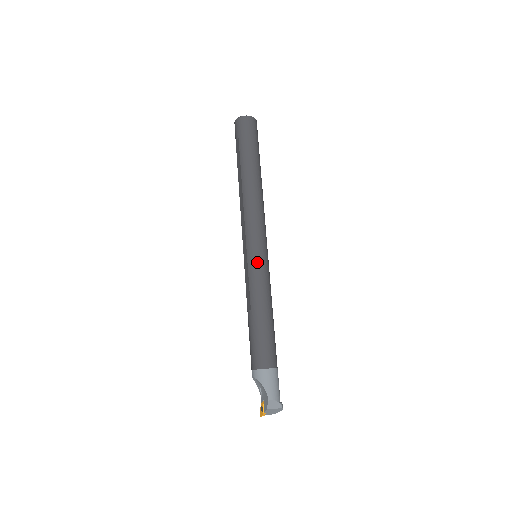
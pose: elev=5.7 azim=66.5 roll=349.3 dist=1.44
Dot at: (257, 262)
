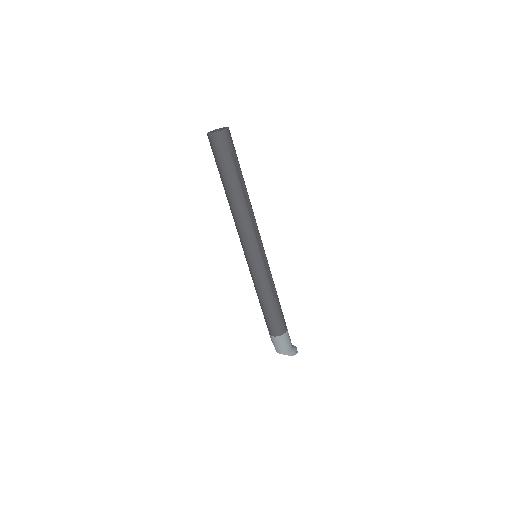
Dot at: (250, 268)
